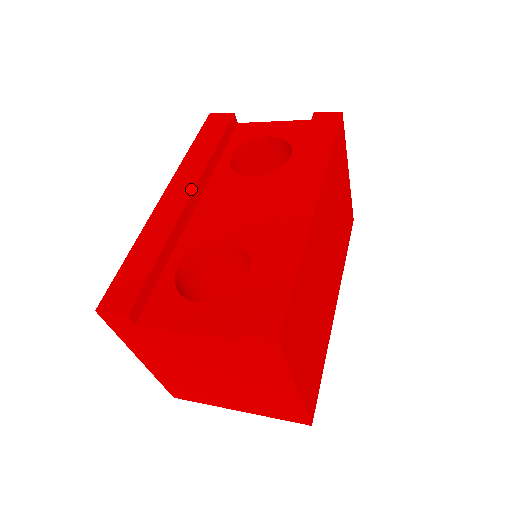
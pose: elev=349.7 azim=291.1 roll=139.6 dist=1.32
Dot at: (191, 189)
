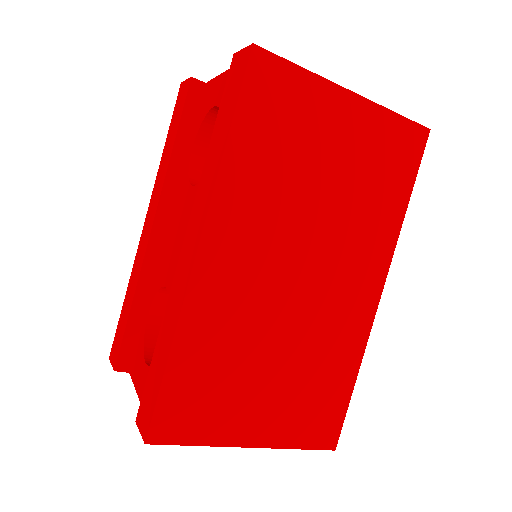
Dot at: (153, 218)
